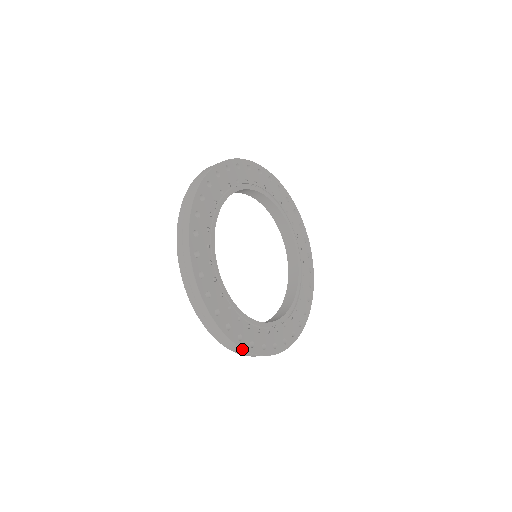
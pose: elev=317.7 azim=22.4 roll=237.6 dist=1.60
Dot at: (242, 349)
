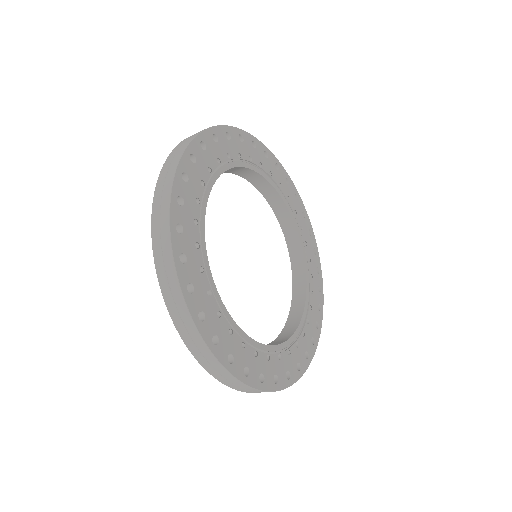
Dot at: (215, 358)
